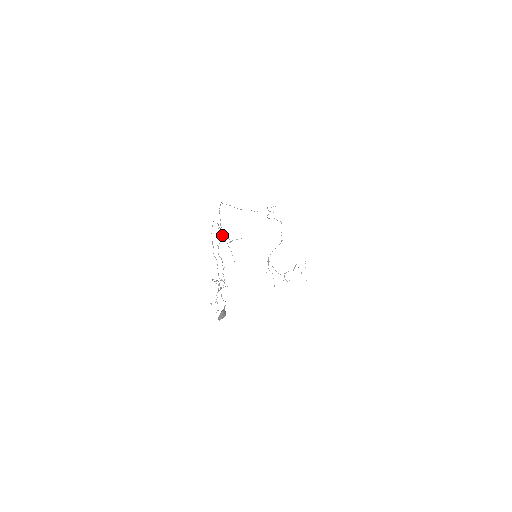
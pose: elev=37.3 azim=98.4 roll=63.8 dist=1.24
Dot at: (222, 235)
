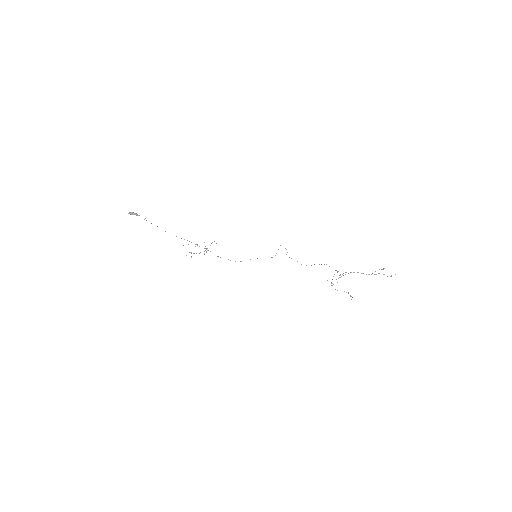
Dot at: occluded
